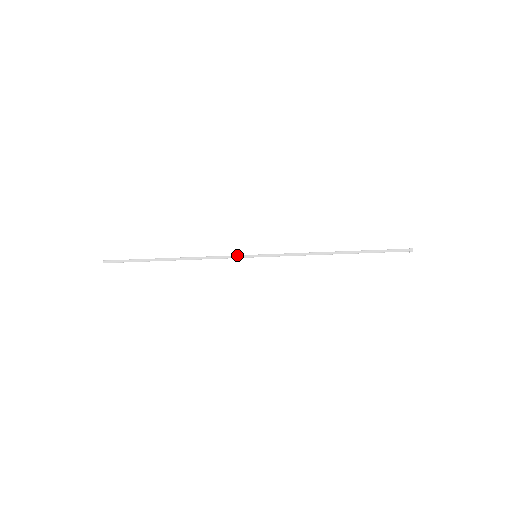
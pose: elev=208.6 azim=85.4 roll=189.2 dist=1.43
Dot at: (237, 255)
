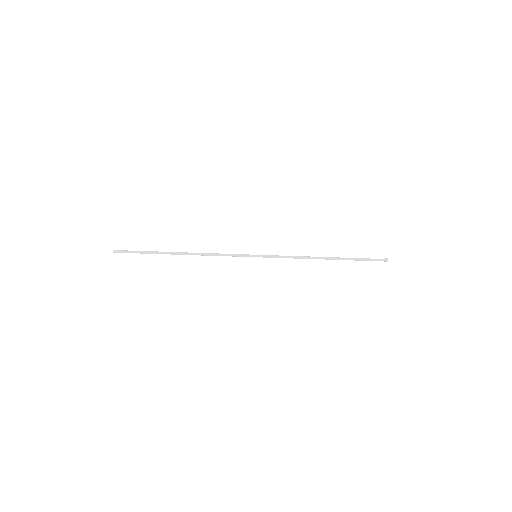
Dot at: (239, 254)
